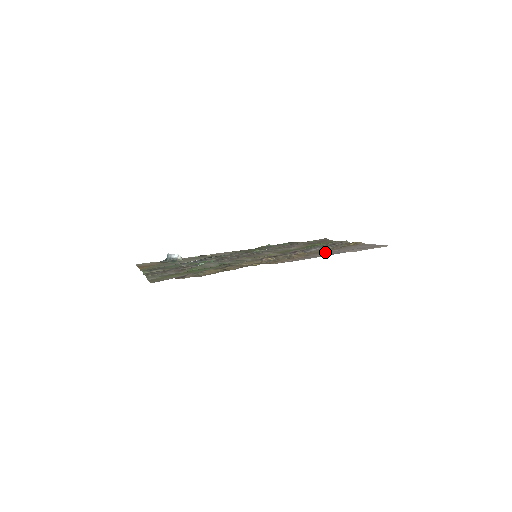
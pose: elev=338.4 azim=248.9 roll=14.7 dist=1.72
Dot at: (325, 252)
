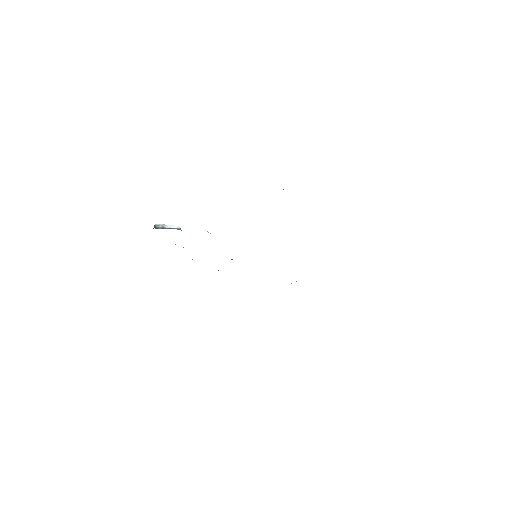
Dot at: occluded
